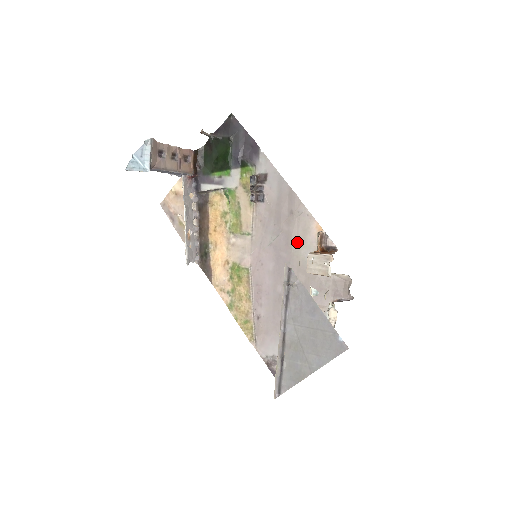
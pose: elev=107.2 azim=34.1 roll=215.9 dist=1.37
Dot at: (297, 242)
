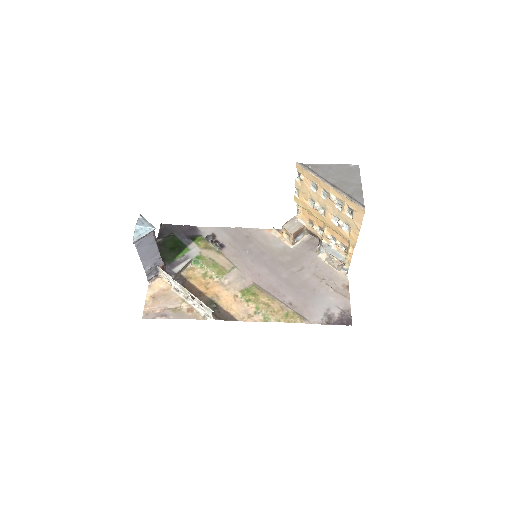
Dot at: (266, 246)
